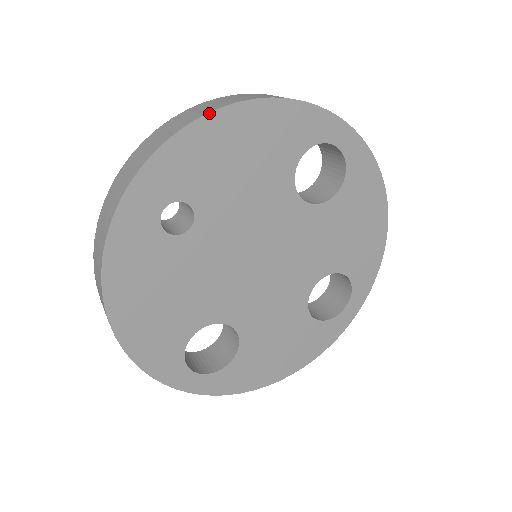
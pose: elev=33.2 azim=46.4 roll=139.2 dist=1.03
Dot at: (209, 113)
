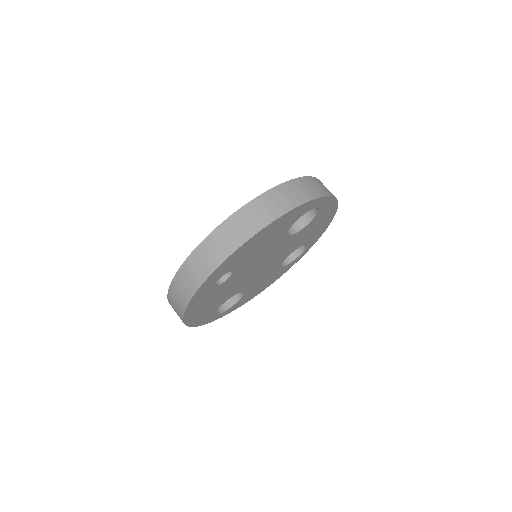
Dot at: (250, 239)
